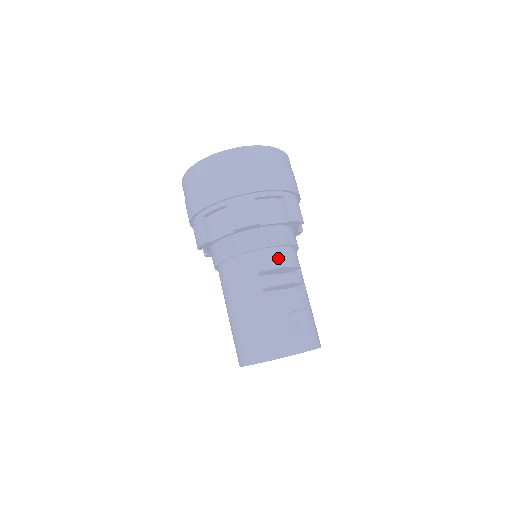
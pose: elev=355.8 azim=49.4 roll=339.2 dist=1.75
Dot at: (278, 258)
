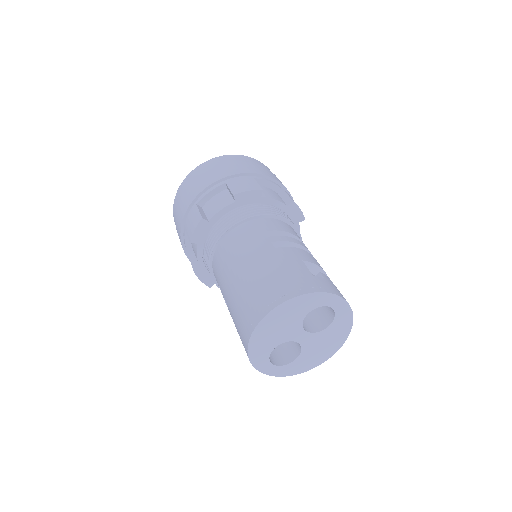
Dot at: (284, 227)
